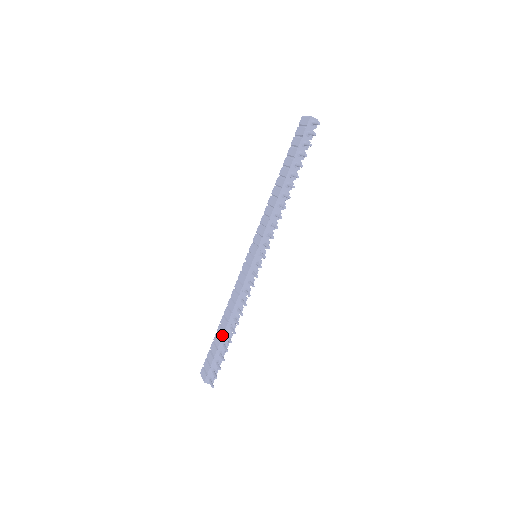
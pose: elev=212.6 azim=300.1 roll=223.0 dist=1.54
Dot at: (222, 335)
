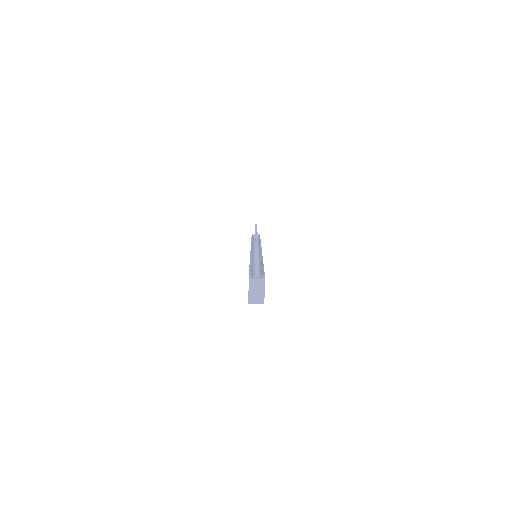
Dot at: occluded
